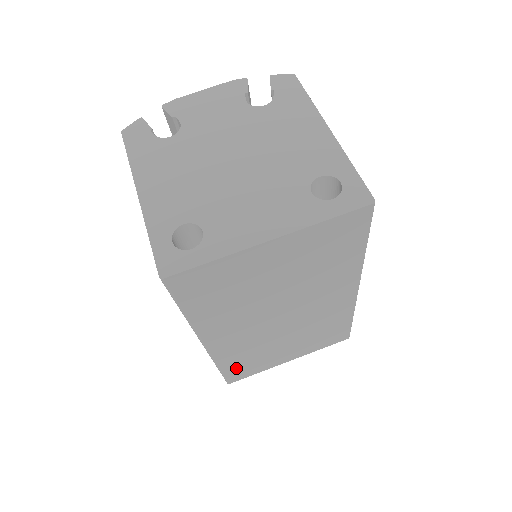
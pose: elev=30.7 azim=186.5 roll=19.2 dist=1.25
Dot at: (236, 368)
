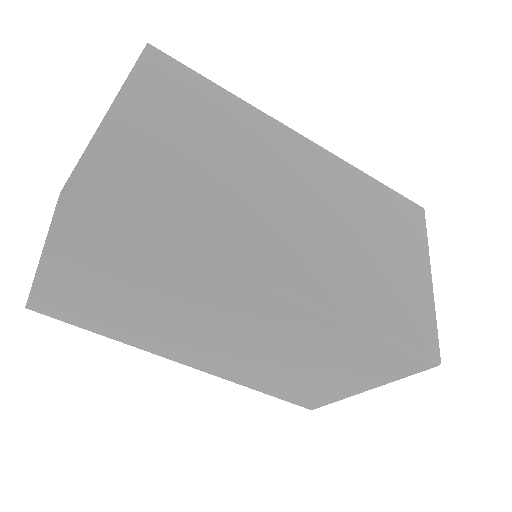
Dot at: (282, 392)
